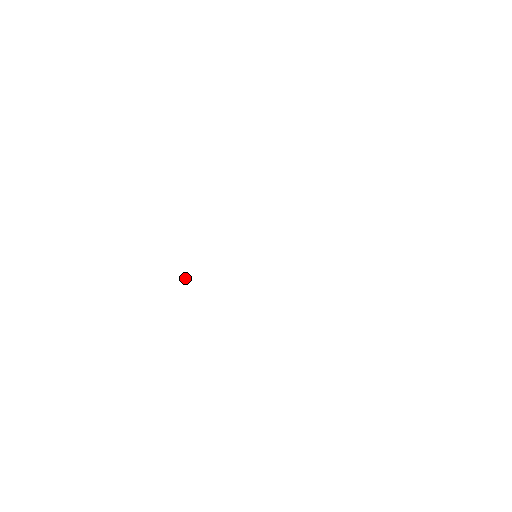
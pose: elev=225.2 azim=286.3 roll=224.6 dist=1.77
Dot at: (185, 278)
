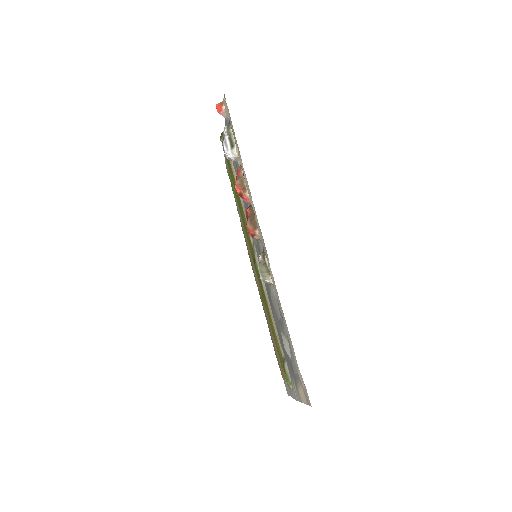
Dot at: occluded
